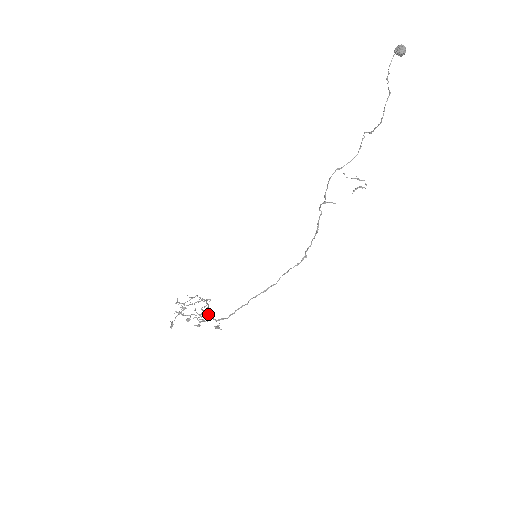
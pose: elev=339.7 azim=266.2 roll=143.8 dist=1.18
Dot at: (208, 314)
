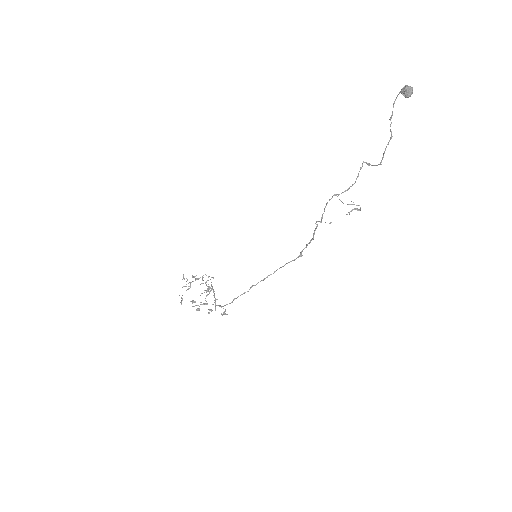
Dot at: (215, 303)
